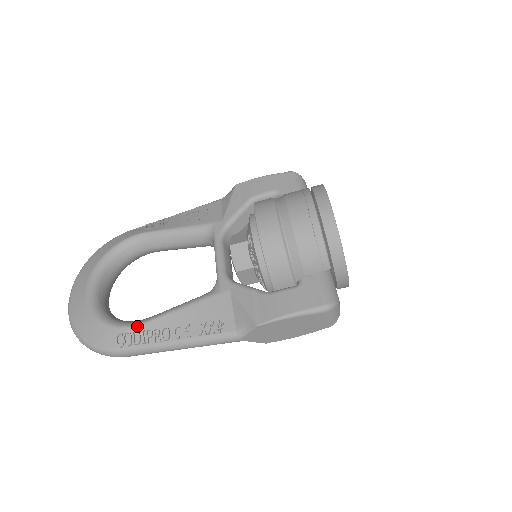
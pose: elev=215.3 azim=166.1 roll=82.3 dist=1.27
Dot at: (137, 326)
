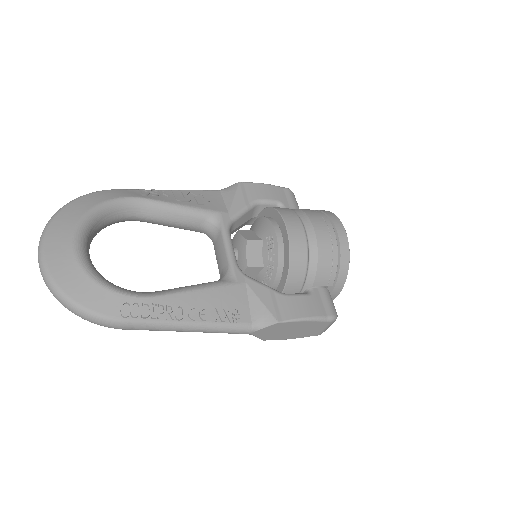
Dot at: (148, 298)
